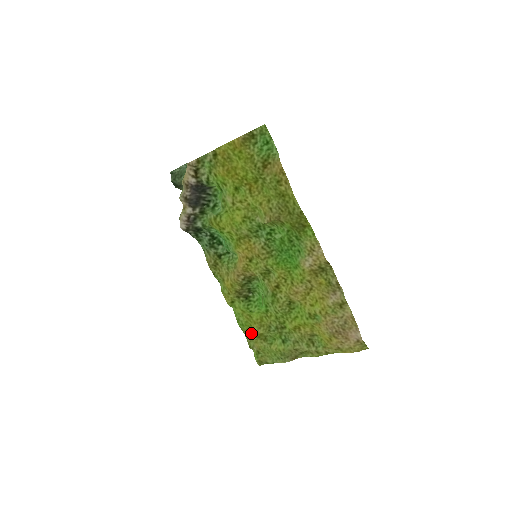
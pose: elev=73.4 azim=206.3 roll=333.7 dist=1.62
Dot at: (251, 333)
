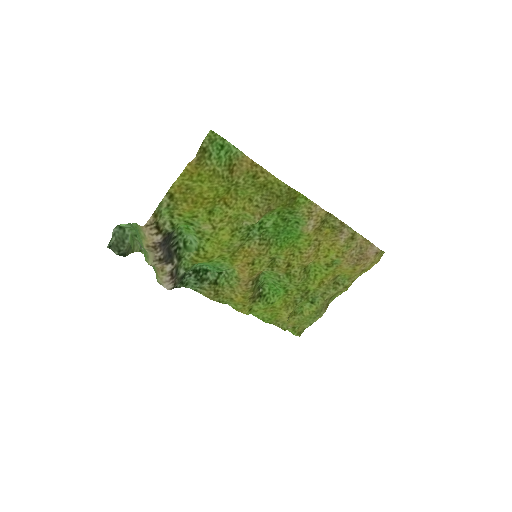
Dot at: (280, 319)
